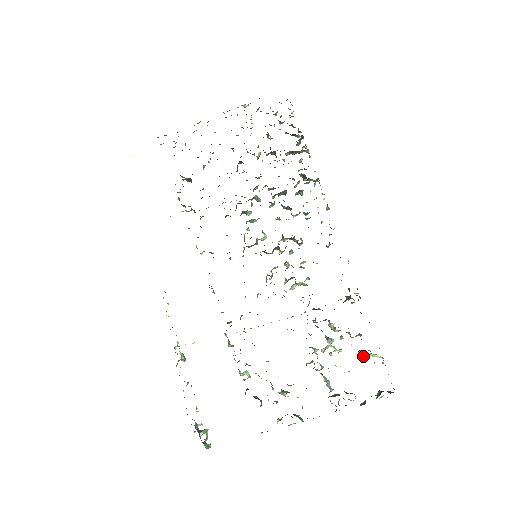
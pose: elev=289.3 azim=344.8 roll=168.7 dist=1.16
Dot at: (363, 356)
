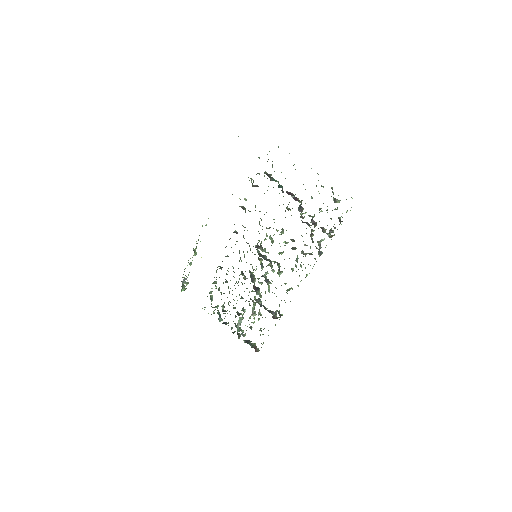
Dot at: occluded
